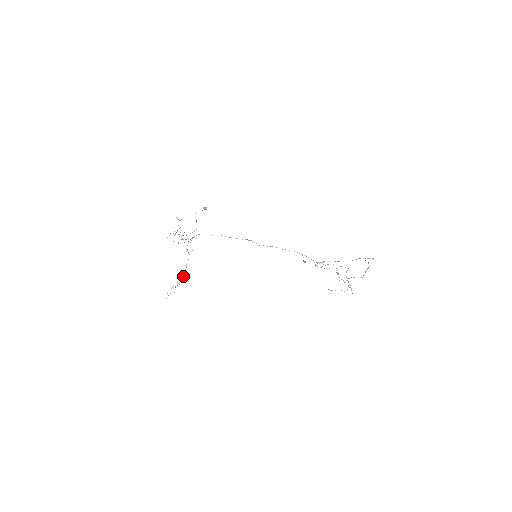
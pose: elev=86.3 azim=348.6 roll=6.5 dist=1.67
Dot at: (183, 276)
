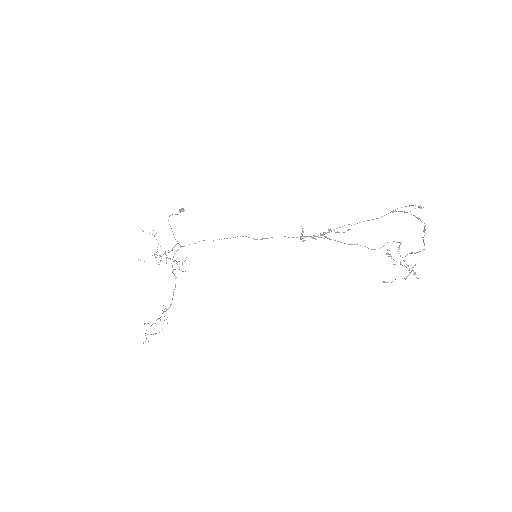
Dot at: occluded
